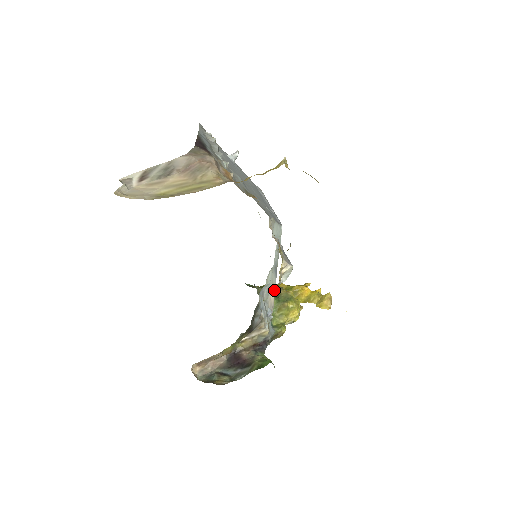
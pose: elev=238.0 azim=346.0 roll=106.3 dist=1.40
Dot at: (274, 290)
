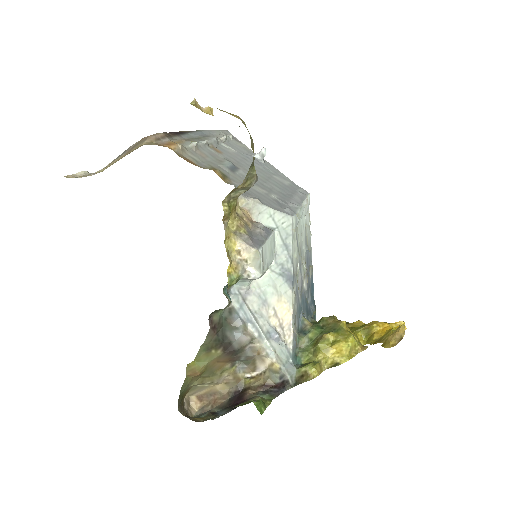
Dot at: (289, 306)
